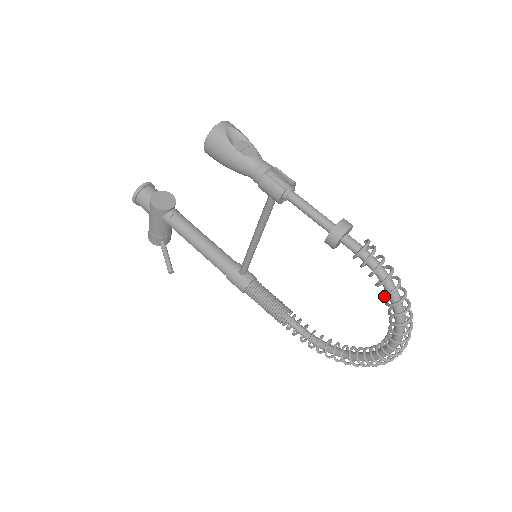
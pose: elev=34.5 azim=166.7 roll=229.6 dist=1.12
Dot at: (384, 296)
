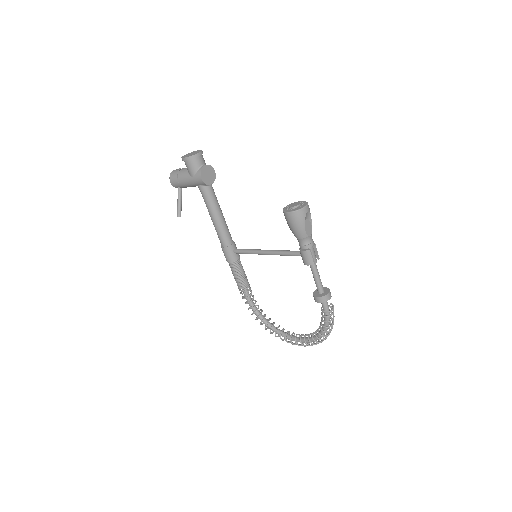
Dot at: occluded
